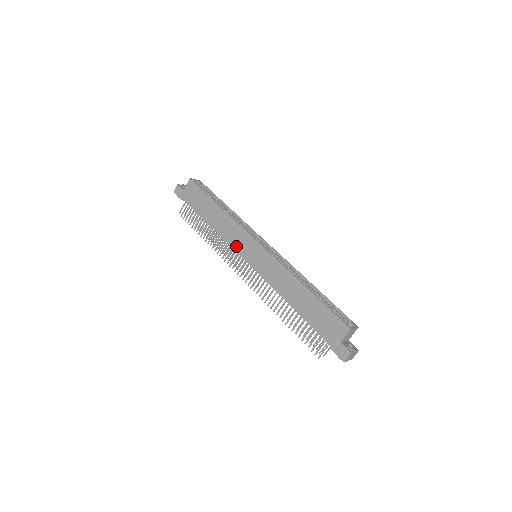
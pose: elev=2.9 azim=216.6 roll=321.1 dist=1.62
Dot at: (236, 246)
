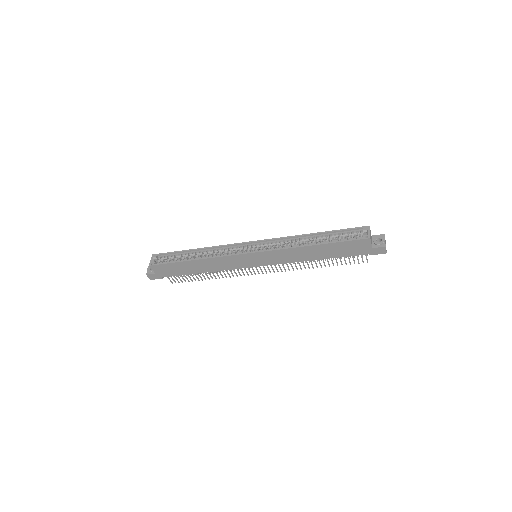
Dot at: (238, 266)
